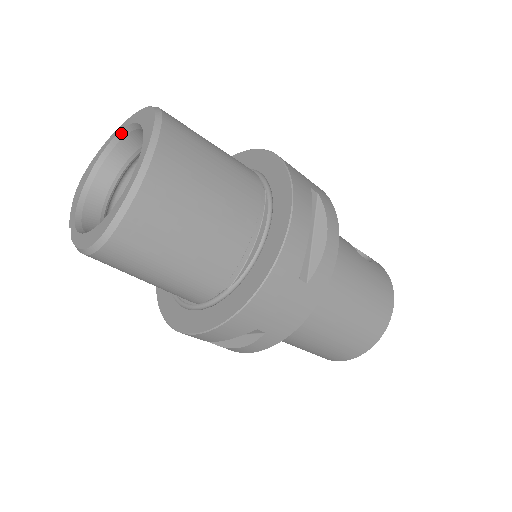
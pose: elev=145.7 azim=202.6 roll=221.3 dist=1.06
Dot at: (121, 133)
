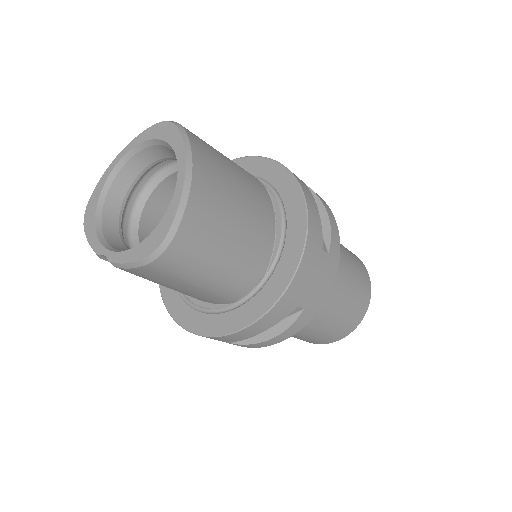
Dot at: (126, 156)
